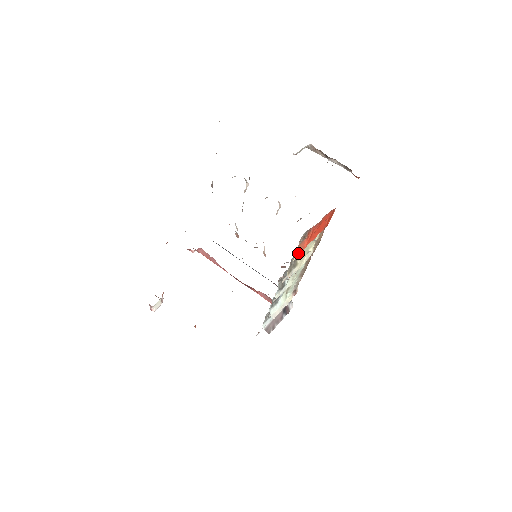
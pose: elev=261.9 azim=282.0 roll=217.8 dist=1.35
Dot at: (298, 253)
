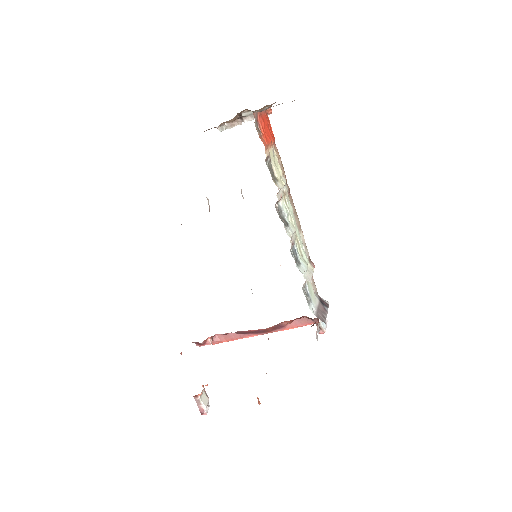
Dot at: (264, 145)
